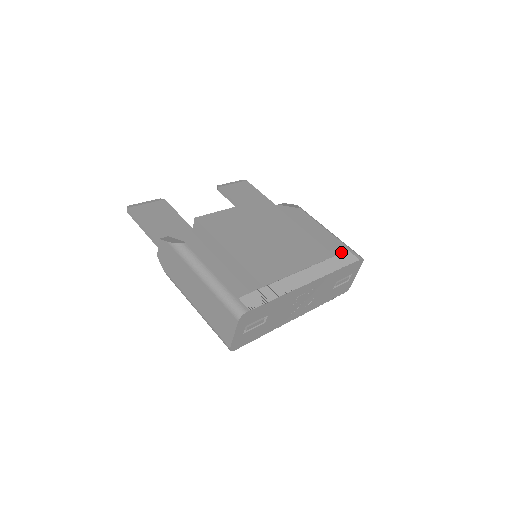
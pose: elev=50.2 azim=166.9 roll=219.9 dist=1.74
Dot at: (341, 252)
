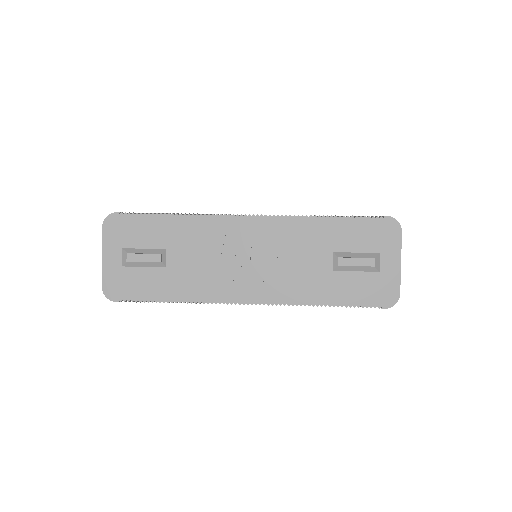
Dot at: occluded
